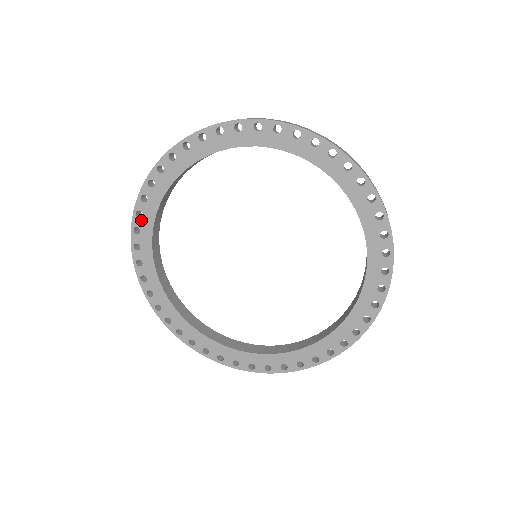
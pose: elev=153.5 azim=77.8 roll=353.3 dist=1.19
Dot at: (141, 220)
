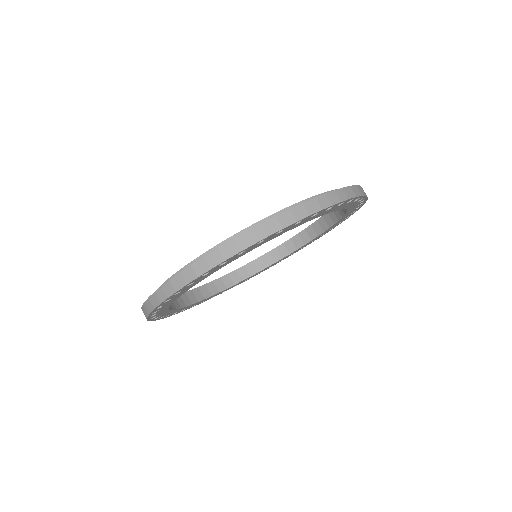
Dot at: (156, 315)
